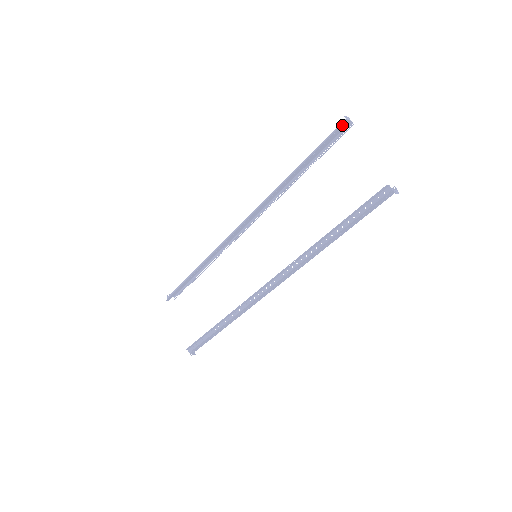
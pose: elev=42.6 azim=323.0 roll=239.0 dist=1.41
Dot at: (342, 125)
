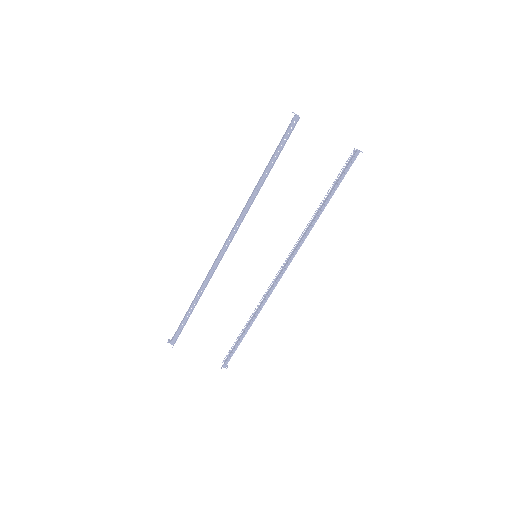
Dot at: occluded
